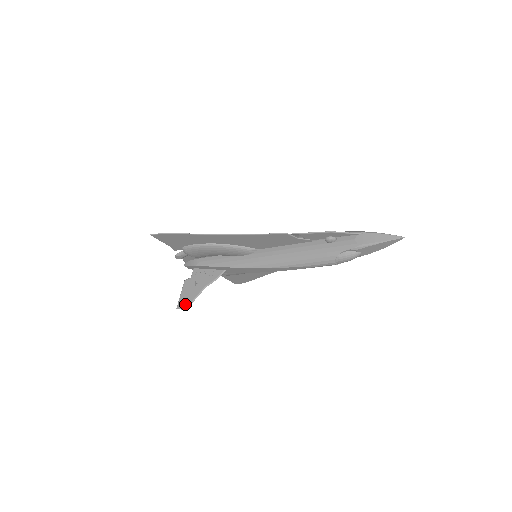
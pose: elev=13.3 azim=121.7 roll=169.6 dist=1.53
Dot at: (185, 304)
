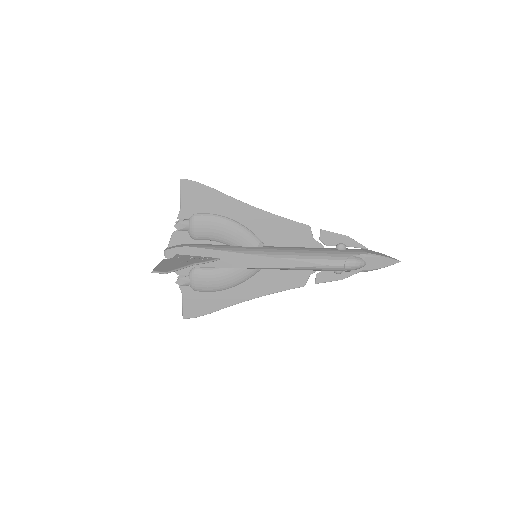
Dot at: (166, 269)
